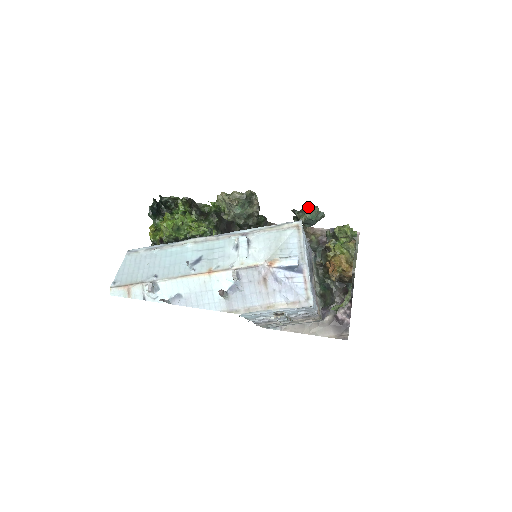
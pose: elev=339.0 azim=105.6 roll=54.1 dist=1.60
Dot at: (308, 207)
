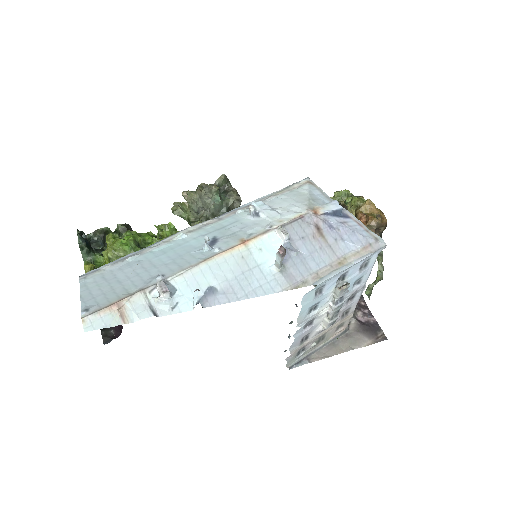
Dot at: occluded
